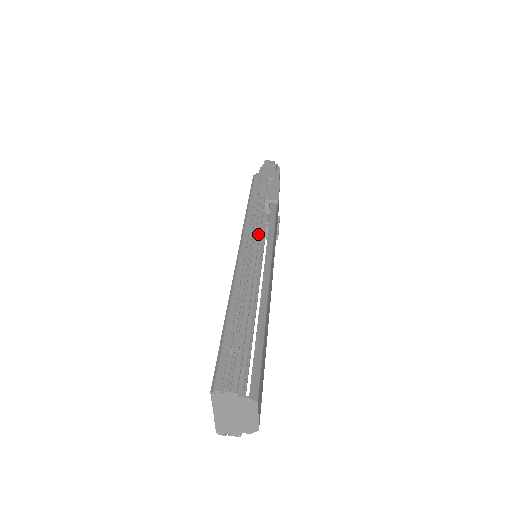
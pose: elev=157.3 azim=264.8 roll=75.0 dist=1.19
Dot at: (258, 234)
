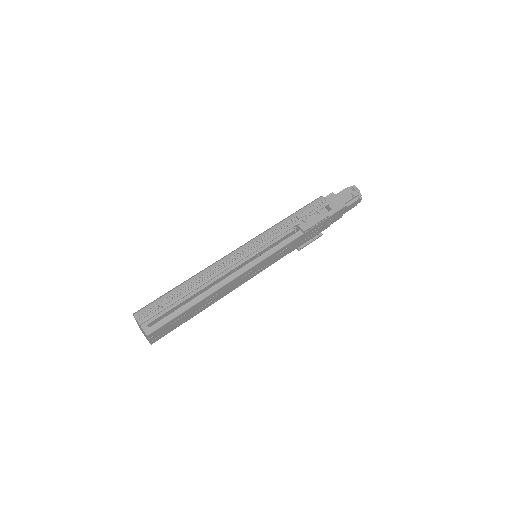
Dot at: (259, 247)
